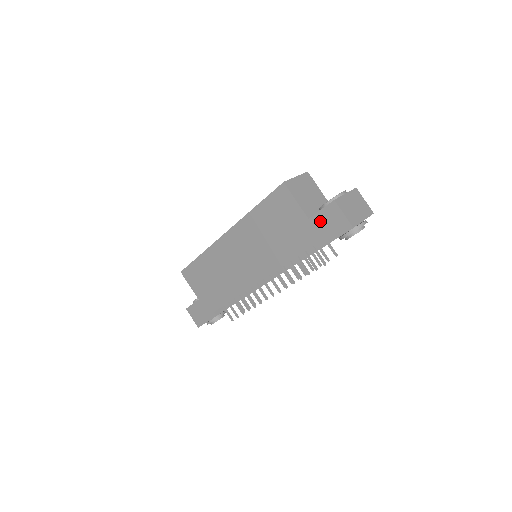
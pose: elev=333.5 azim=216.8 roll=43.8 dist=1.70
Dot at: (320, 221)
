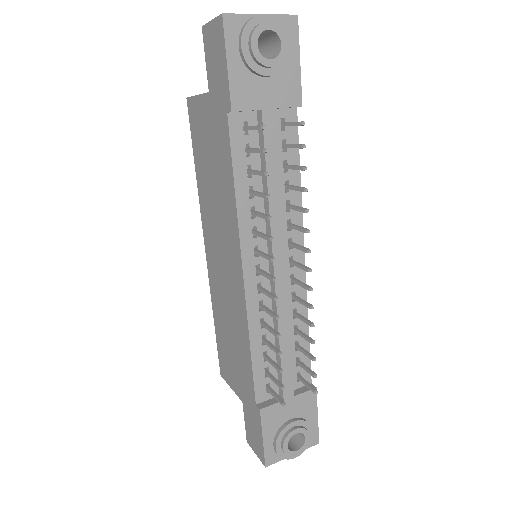
Dot at: (212, 73)
